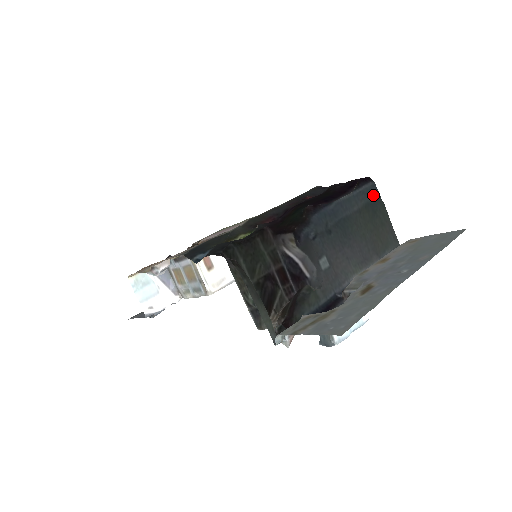
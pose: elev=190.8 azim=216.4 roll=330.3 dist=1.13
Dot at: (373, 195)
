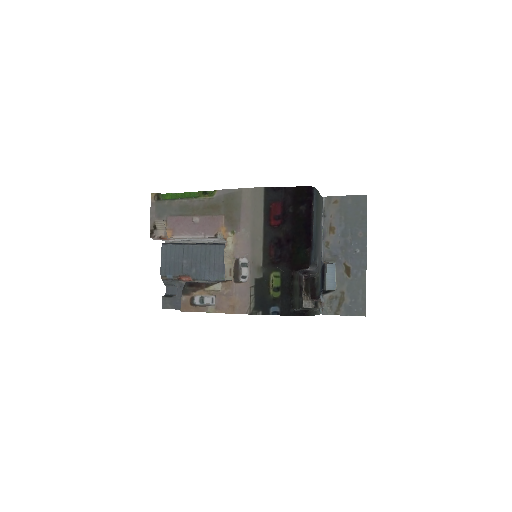
Dot at: (315, 195)
